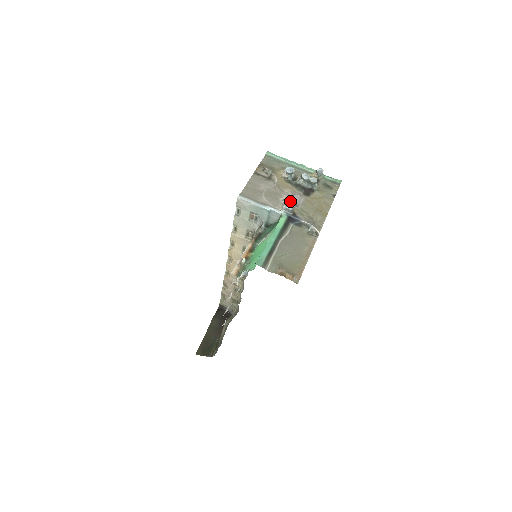
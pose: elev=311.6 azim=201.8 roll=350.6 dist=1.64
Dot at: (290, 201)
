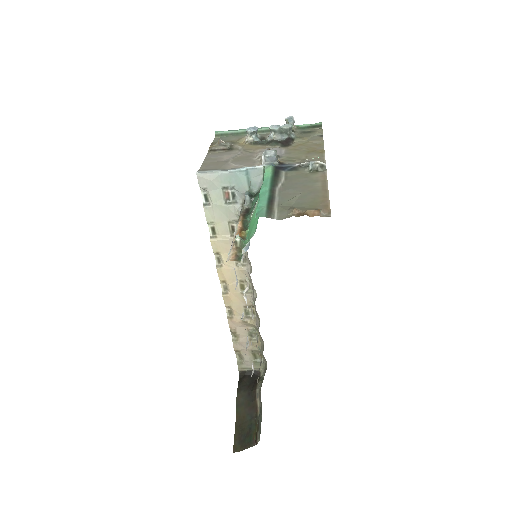
Dot at: occluded
